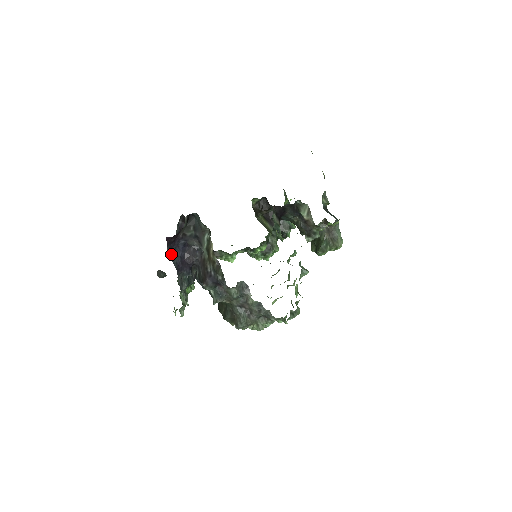
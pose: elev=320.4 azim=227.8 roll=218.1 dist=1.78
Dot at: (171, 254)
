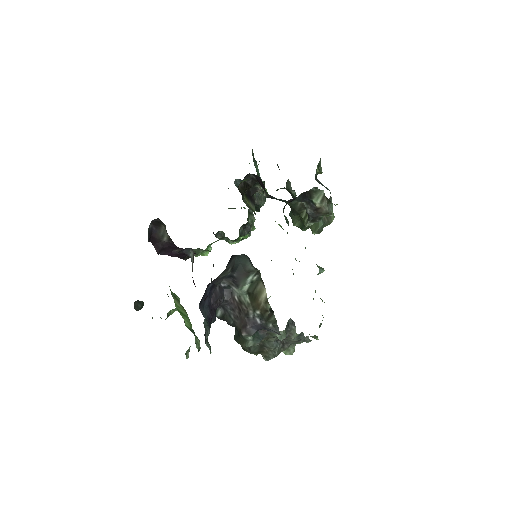
Dot at: (201, 309)
